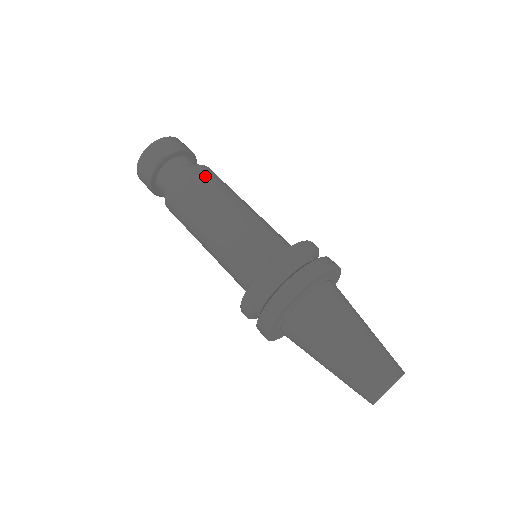
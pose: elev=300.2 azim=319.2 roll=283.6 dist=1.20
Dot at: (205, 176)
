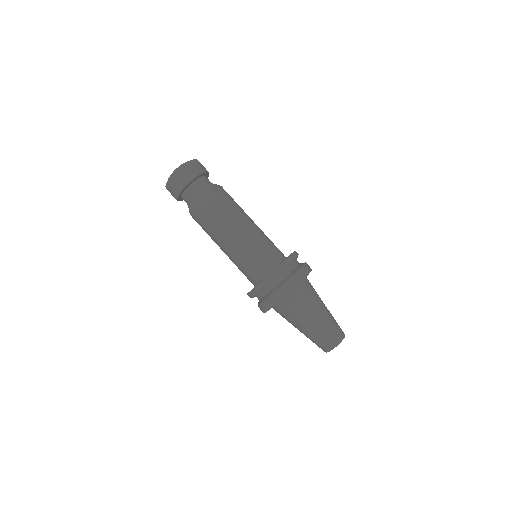
Dot at: (227, 196)
